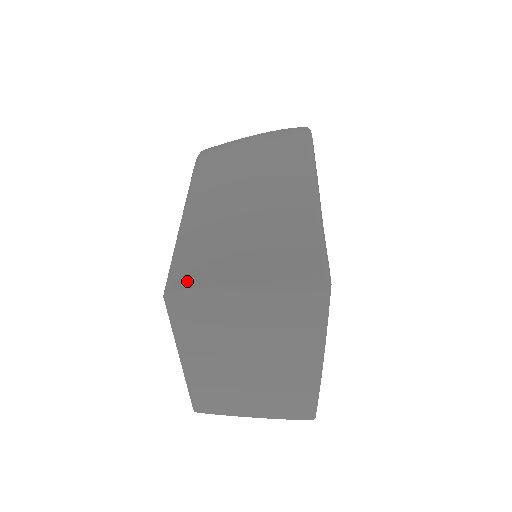
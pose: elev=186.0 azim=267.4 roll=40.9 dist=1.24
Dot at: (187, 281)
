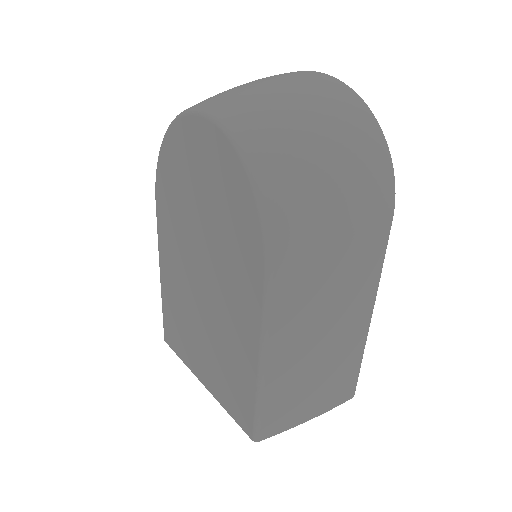
Dot at: (273, 431)
